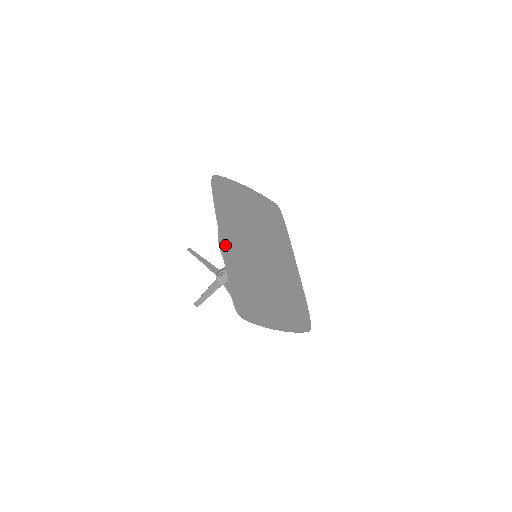
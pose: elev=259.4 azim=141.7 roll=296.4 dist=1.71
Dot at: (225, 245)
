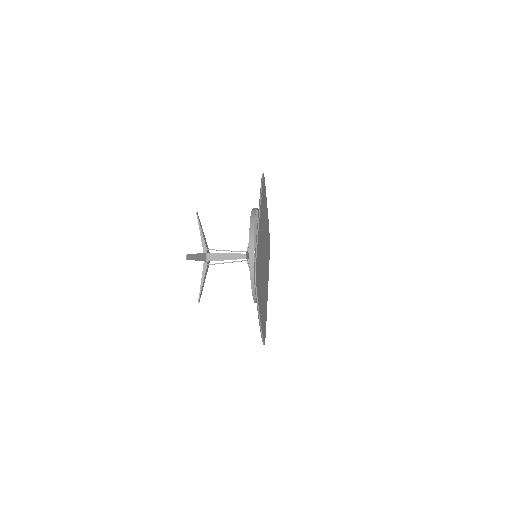
Dot at: occluded
